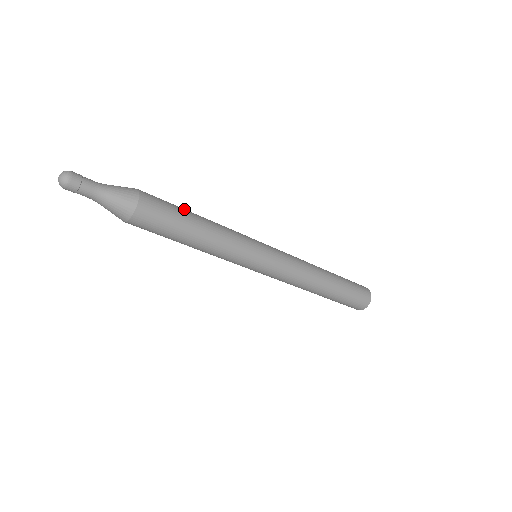
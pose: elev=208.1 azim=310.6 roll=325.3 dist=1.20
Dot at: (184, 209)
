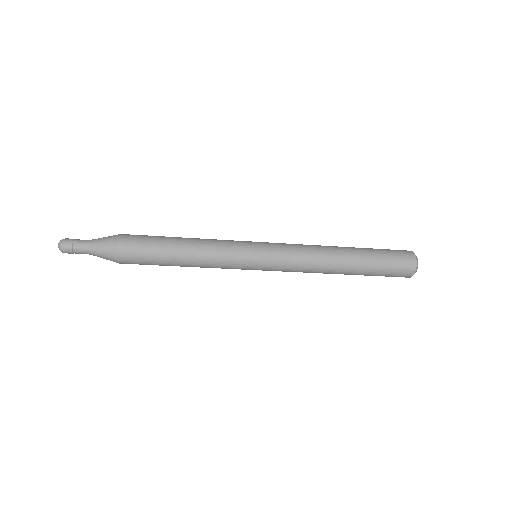
Dot at: (165, 246)
